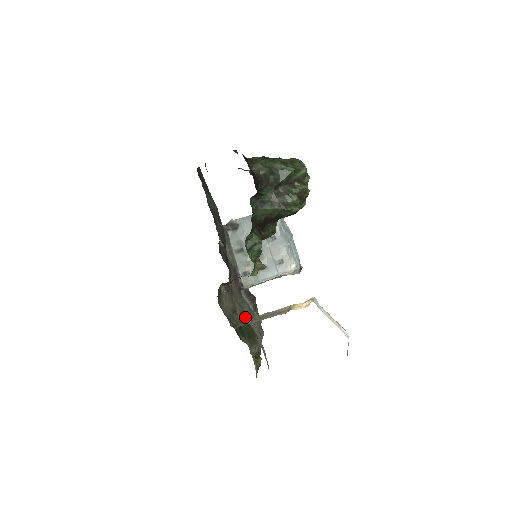
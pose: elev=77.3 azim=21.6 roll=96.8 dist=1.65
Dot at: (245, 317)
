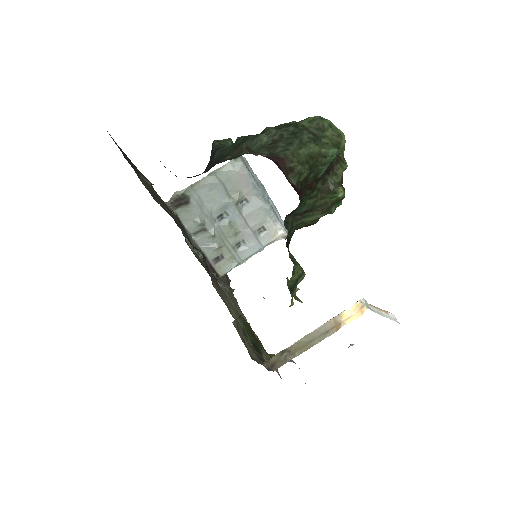
Dot at: occluded
